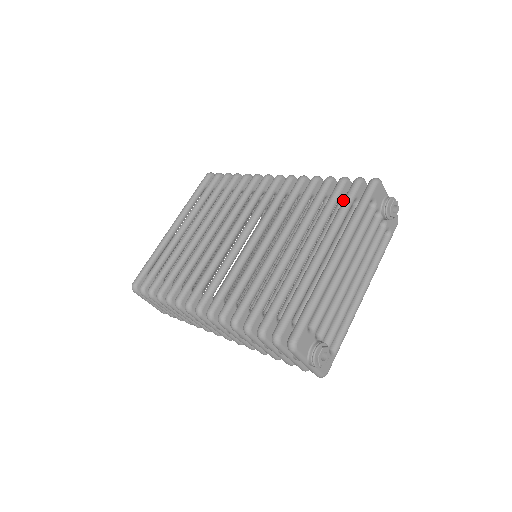
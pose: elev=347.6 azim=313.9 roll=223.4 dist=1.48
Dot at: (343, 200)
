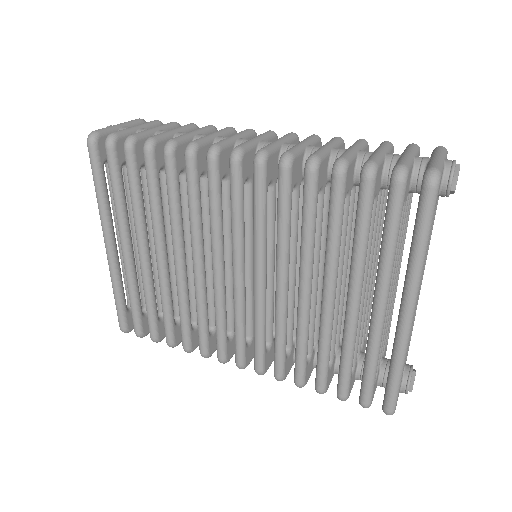
Dot at: (386, 223)
